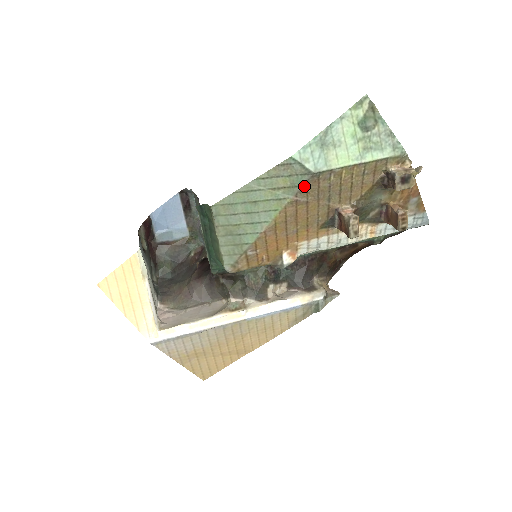
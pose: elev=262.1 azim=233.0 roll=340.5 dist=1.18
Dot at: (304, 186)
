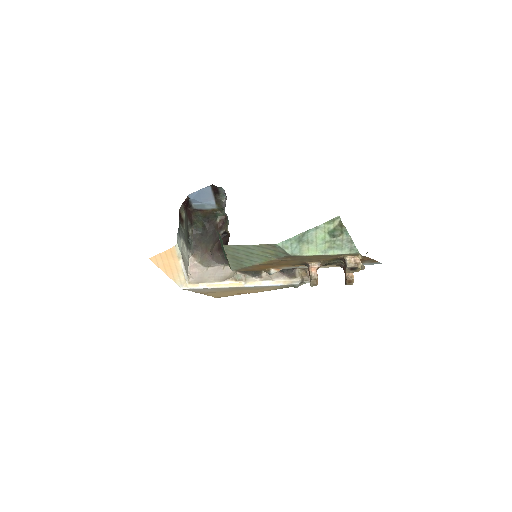
Dot at: (284, 257)
